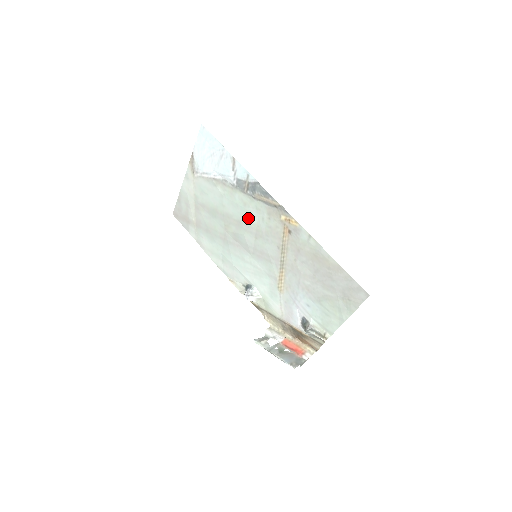
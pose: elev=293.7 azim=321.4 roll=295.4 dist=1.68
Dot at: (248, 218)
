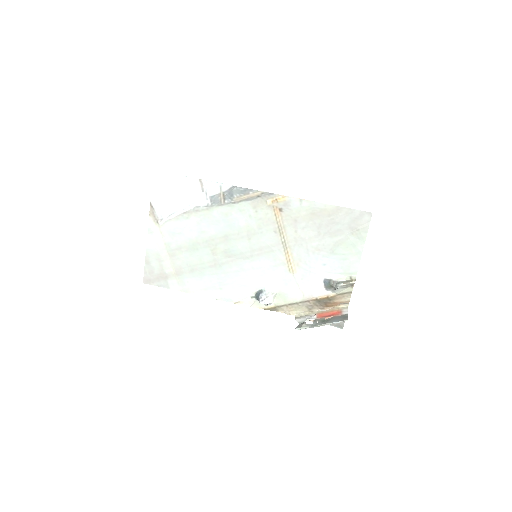
Dot at: (234, 226)
